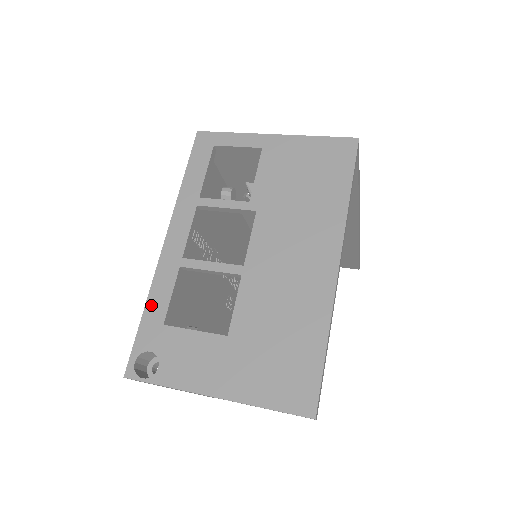
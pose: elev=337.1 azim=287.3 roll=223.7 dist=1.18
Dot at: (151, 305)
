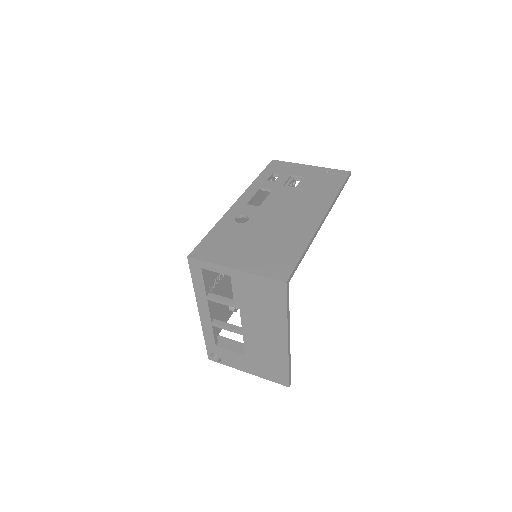
Dot at: (206, 338)
